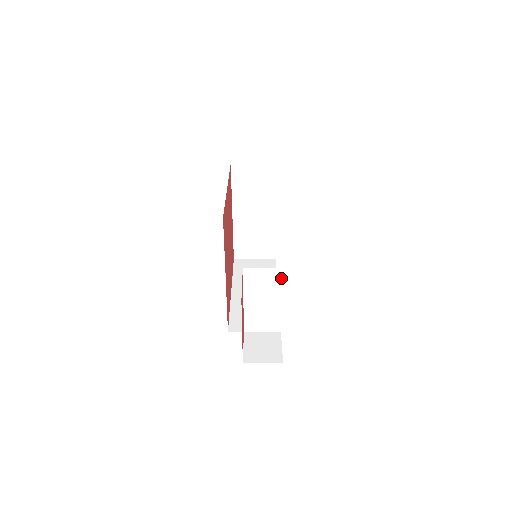
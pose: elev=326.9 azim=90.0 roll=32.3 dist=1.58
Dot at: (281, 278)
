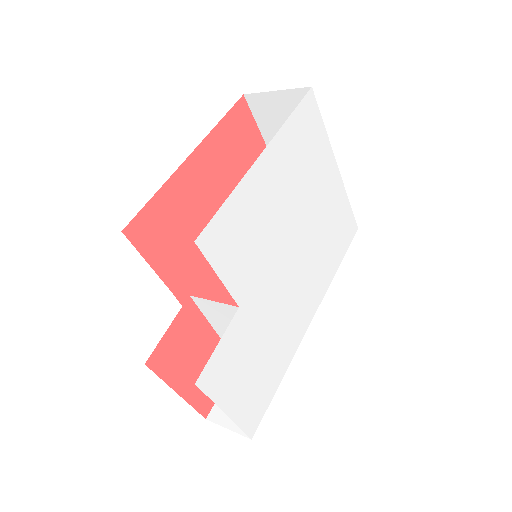
Dot at: (244, 318)
